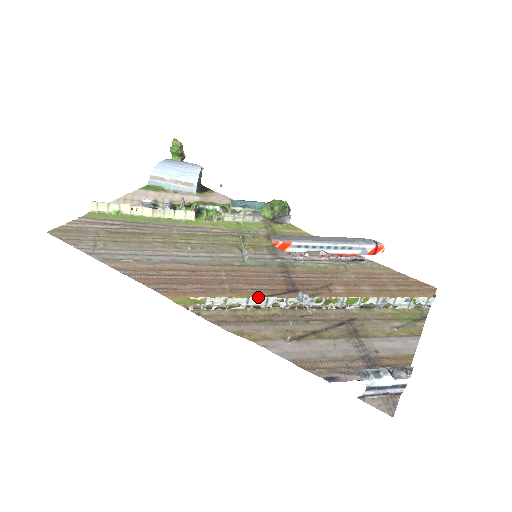
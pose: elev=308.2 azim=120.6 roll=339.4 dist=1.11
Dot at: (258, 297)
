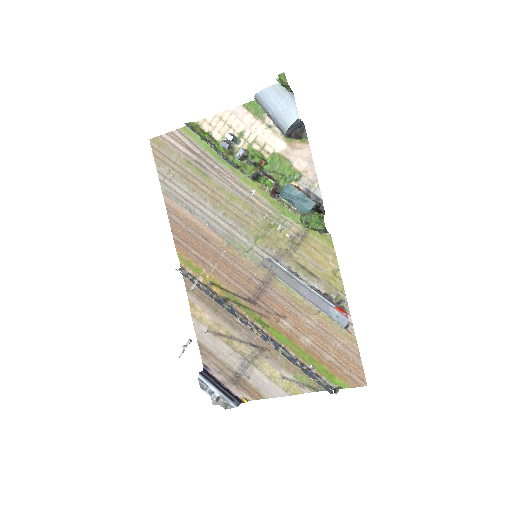
Dot at: (211, 298)
